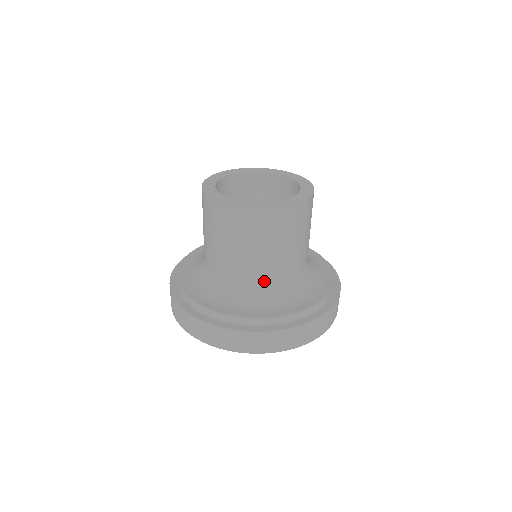
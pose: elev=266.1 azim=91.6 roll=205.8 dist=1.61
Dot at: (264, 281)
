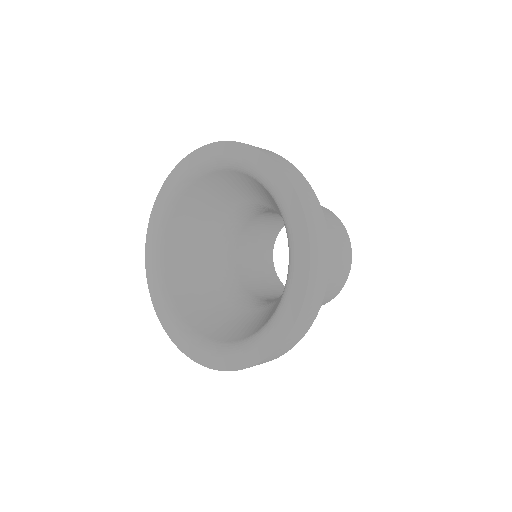
Dot at: occluded
